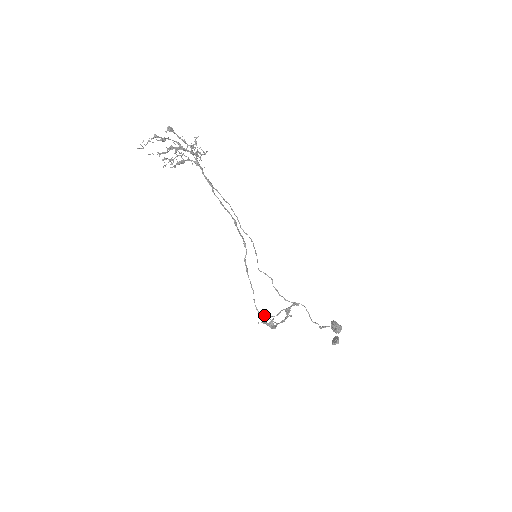
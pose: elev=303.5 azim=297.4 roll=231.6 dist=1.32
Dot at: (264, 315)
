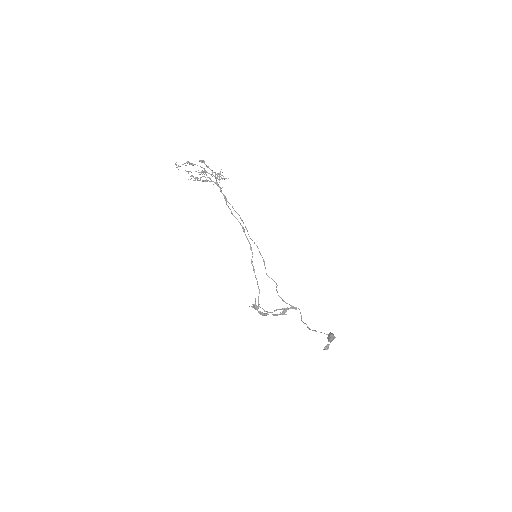
Dot at: (263, 309)
